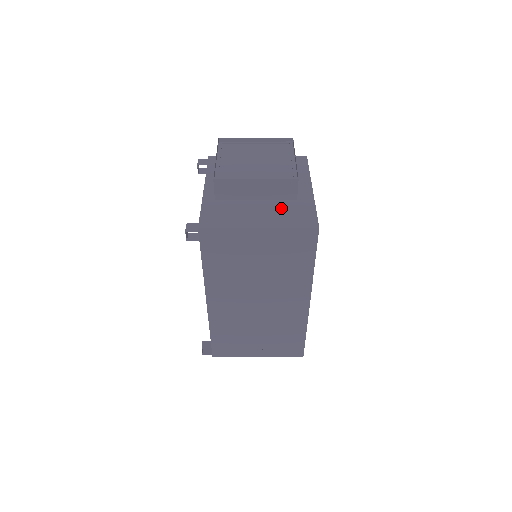
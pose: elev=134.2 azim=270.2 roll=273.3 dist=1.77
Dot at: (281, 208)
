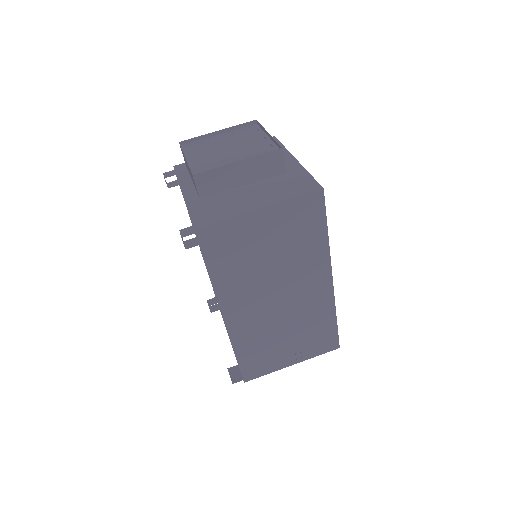
Dot at: (274, 185)
